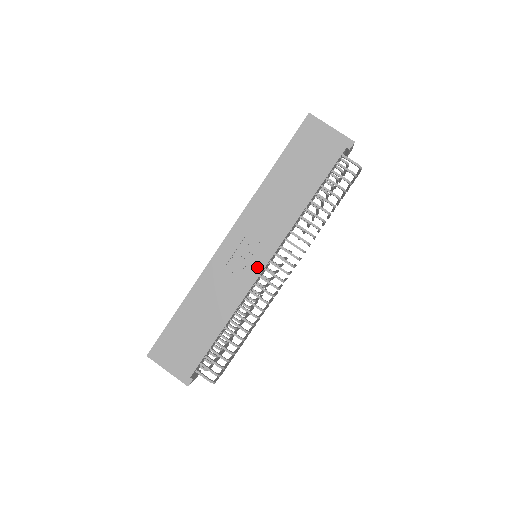
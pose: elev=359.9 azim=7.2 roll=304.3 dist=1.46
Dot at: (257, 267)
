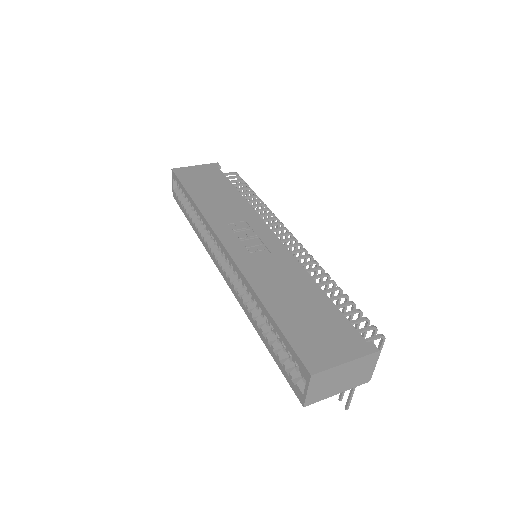
Dot at: (271, 238)
